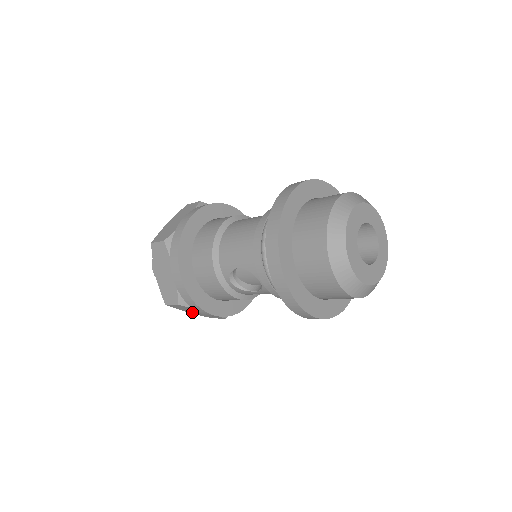
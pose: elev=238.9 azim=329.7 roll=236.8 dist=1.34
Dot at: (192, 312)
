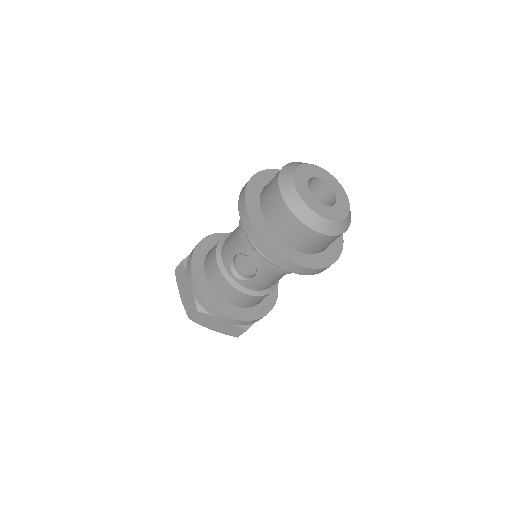
Dot at: (216, 328)
